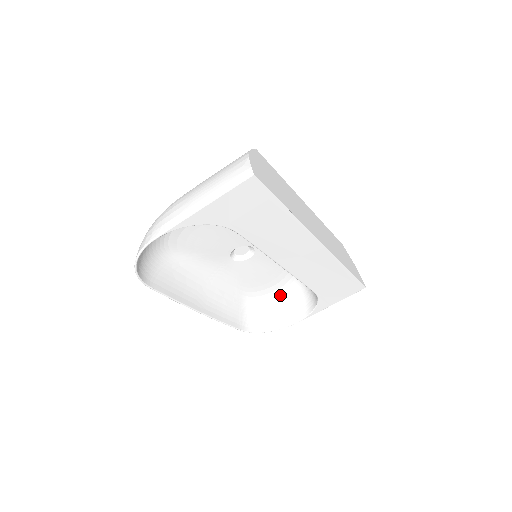
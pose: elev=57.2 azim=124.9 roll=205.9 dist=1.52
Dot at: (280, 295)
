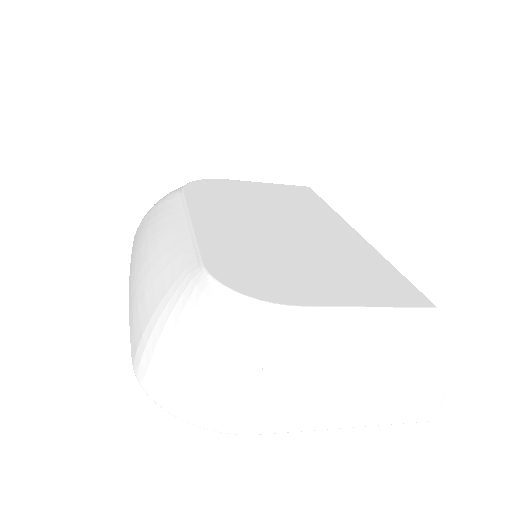
Dot at: occluded
